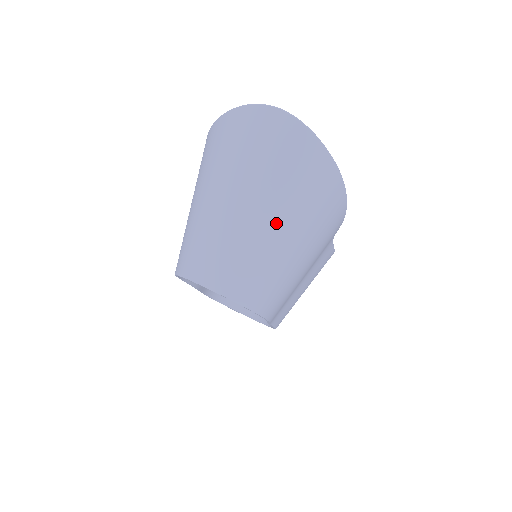
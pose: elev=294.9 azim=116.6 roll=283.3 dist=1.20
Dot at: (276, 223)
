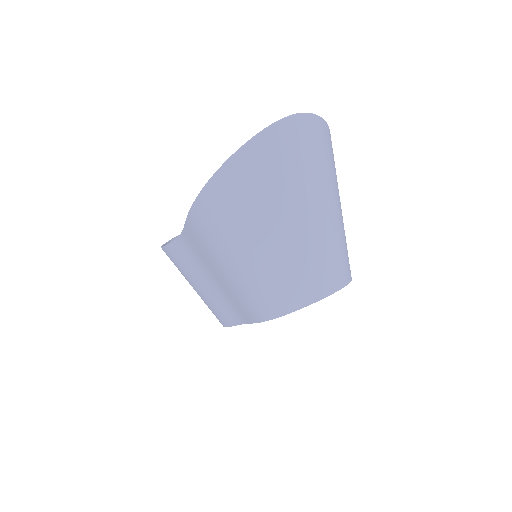
Dot at: (335, 204)
